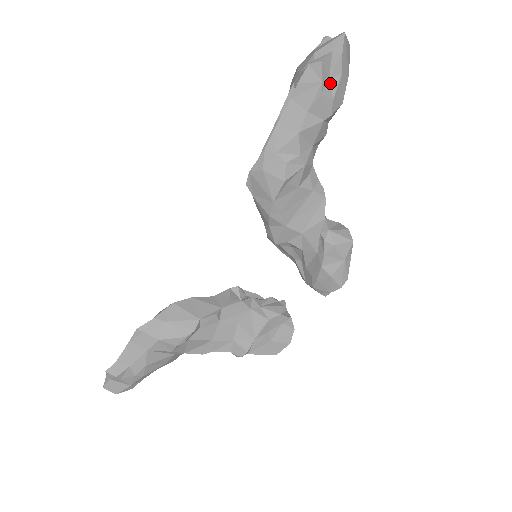
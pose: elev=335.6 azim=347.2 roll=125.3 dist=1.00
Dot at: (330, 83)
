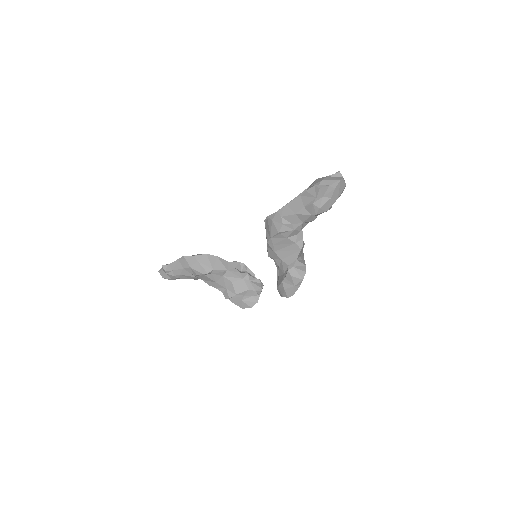
Dot at: (322, 199)
